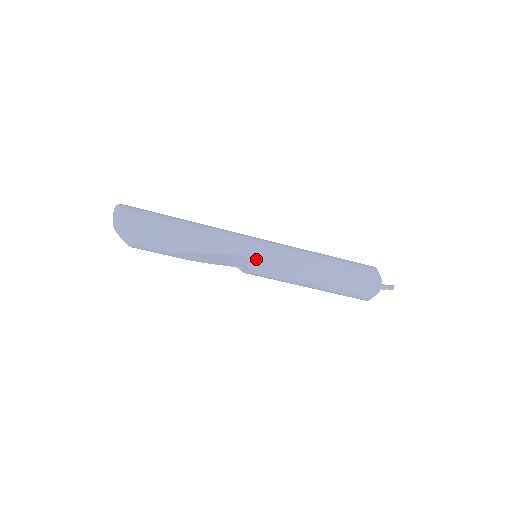
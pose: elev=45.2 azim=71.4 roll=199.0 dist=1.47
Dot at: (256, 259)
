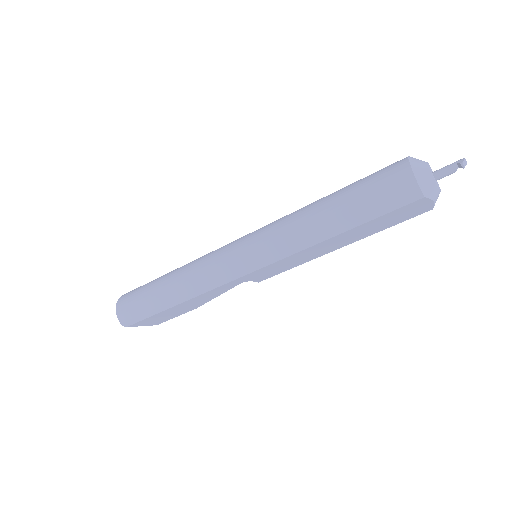
Dot at: (257, 277)
